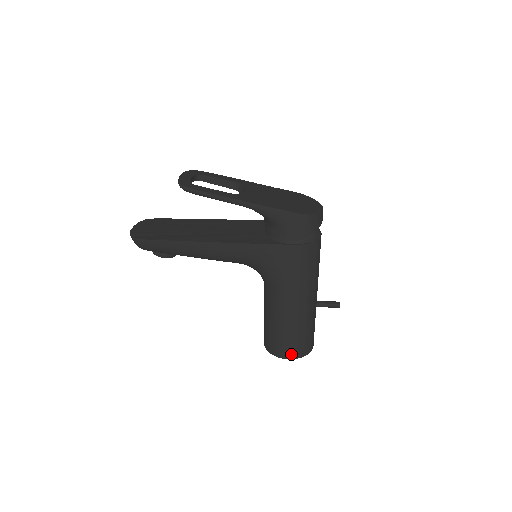
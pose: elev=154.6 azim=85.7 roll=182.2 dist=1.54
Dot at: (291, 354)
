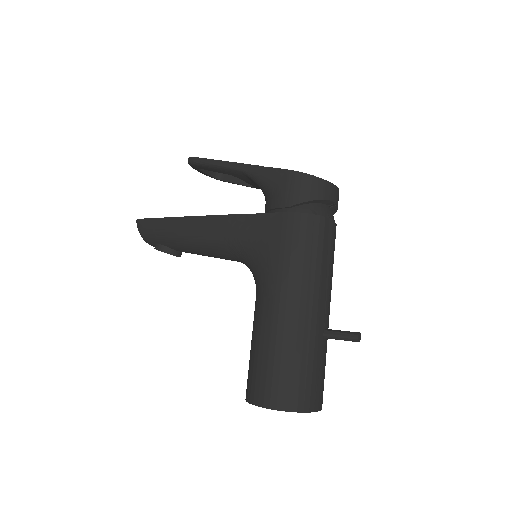
Dot at: (269, 398)
